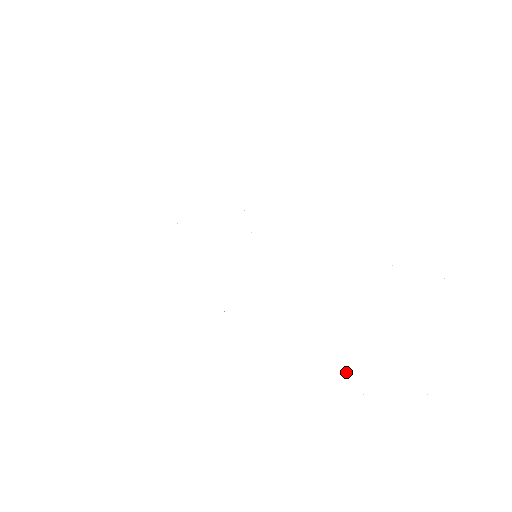
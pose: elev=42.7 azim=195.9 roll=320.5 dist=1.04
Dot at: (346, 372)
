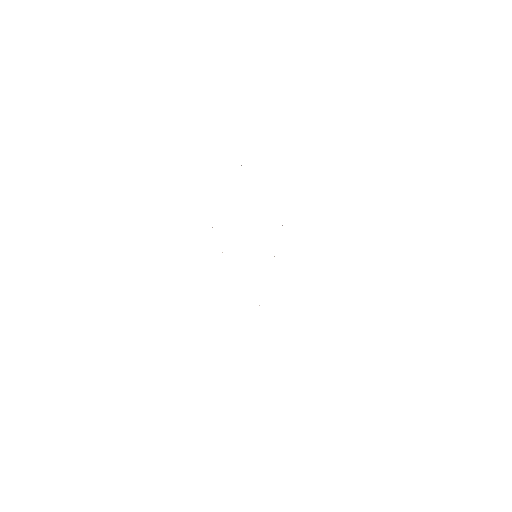
Dot at: occluded
